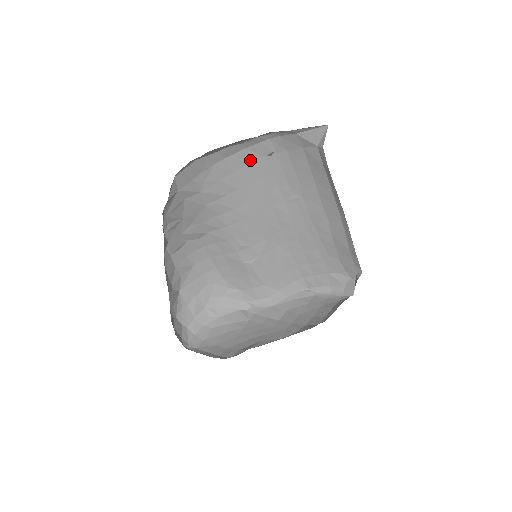
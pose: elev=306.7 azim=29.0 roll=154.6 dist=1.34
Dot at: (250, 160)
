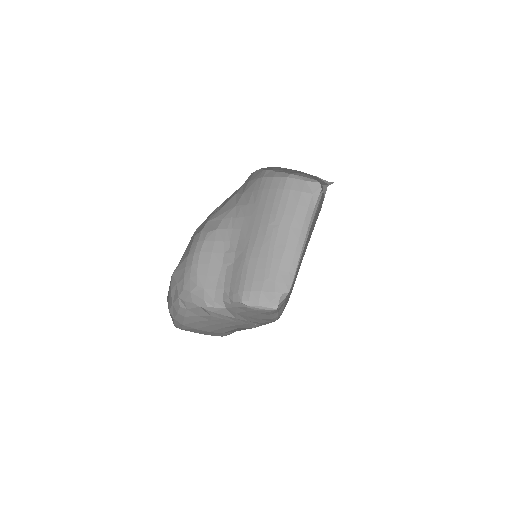
Dot at: (270, 186)
